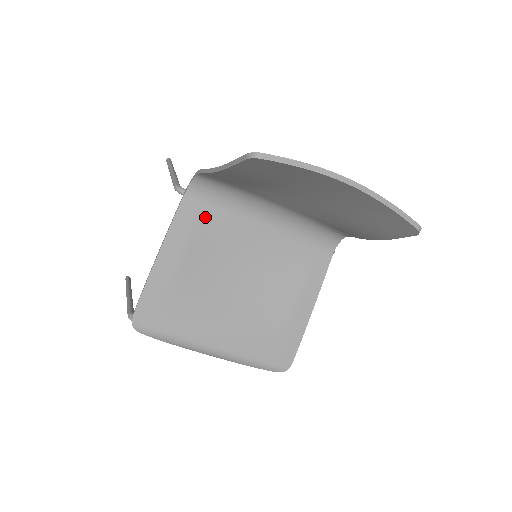
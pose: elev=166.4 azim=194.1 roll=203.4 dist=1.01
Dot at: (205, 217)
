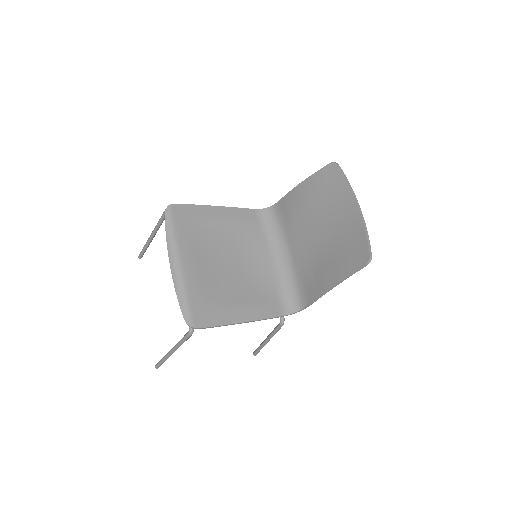
Dot at: (252, 225)
